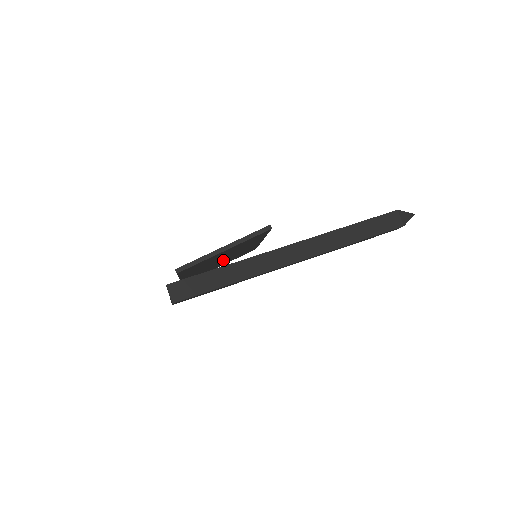
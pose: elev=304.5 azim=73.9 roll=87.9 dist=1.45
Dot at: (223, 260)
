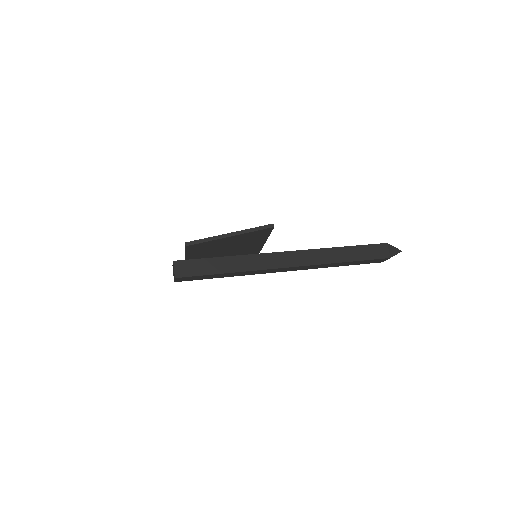
Dot at: (226, 255)
